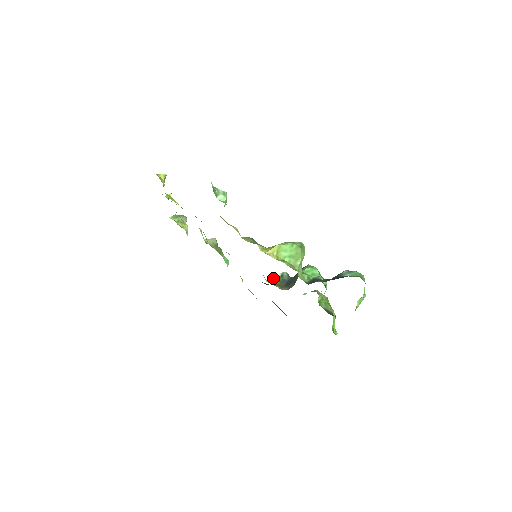
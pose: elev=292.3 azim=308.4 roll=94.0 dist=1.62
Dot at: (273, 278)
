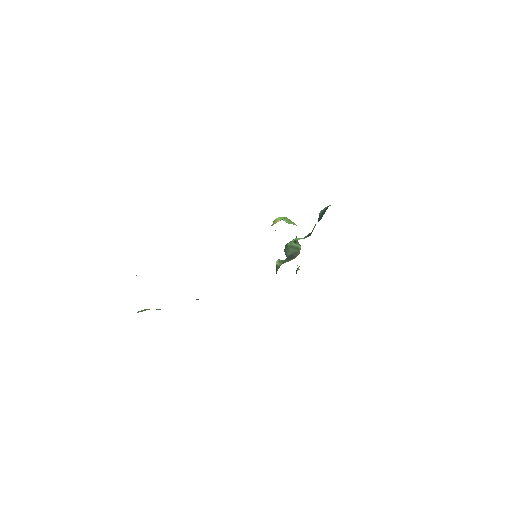
Dot at: (277, 267)
